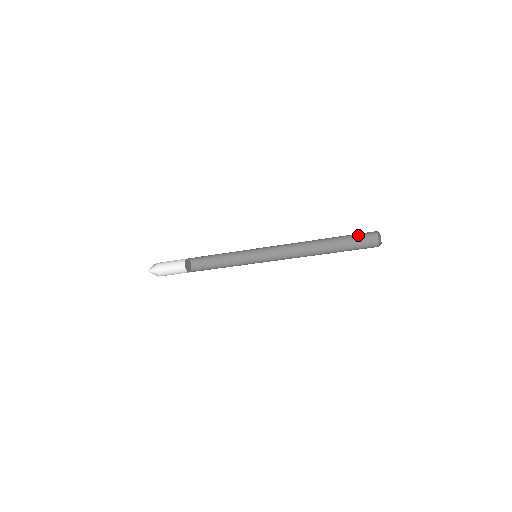
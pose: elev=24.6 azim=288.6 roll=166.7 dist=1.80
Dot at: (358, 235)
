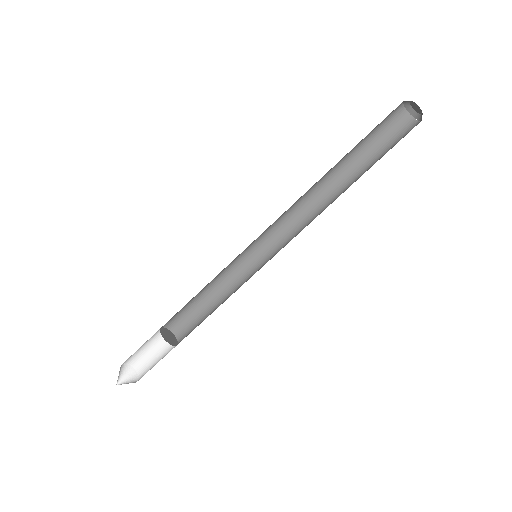
Dot at: (390, 141)
